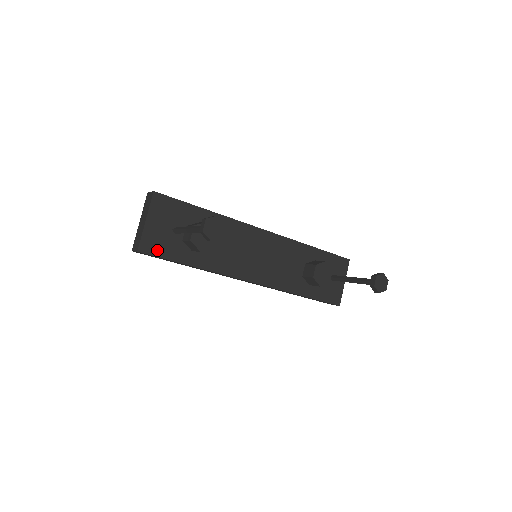
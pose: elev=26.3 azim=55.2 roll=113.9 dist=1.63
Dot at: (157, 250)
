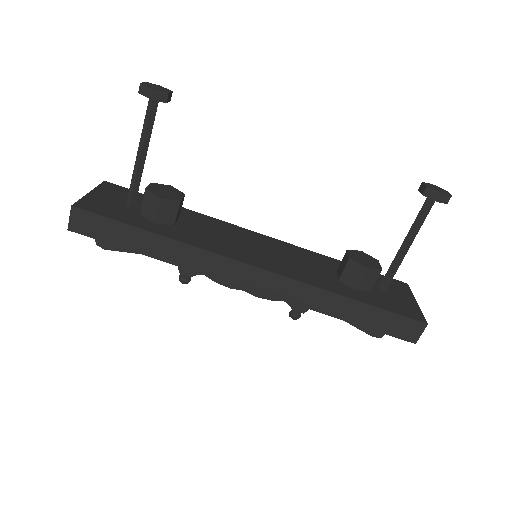
Dot at: (101, 211)
